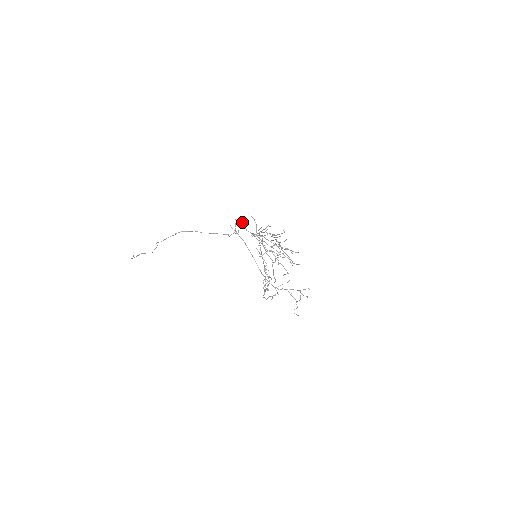
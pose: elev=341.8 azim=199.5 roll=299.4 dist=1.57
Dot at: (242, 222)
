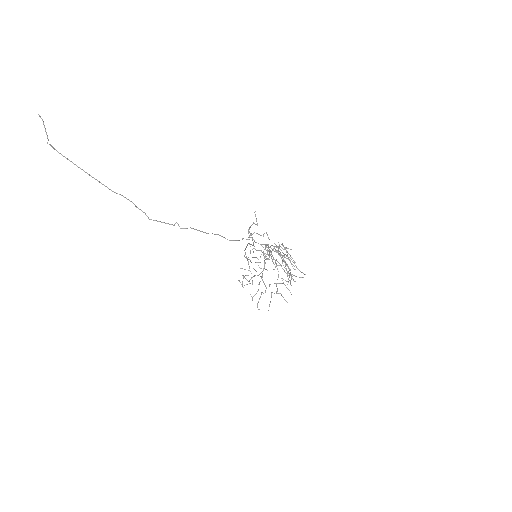
Dot at: (266, 233)
